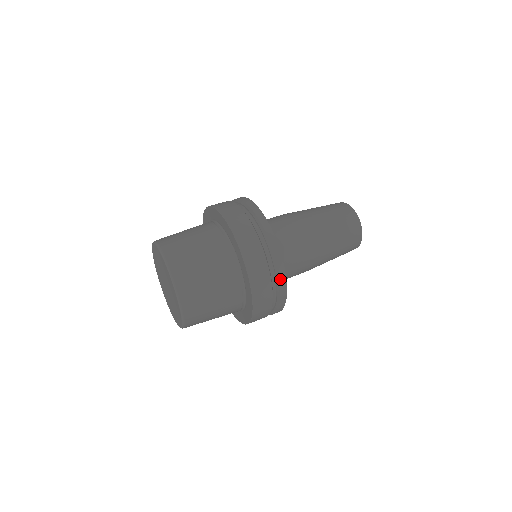
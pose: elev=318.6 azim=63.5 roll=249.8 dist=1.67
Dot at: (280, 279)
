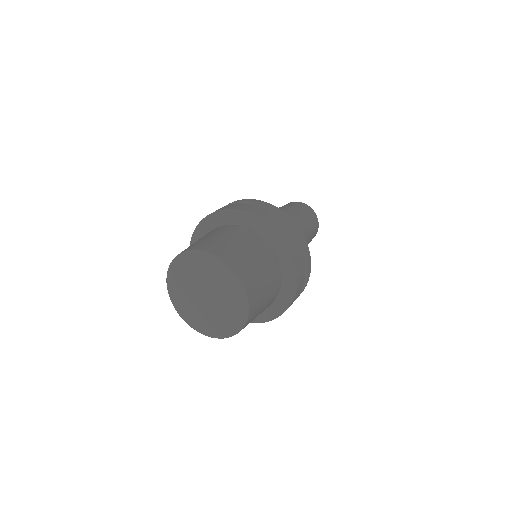
Dot at: (306, 284)
